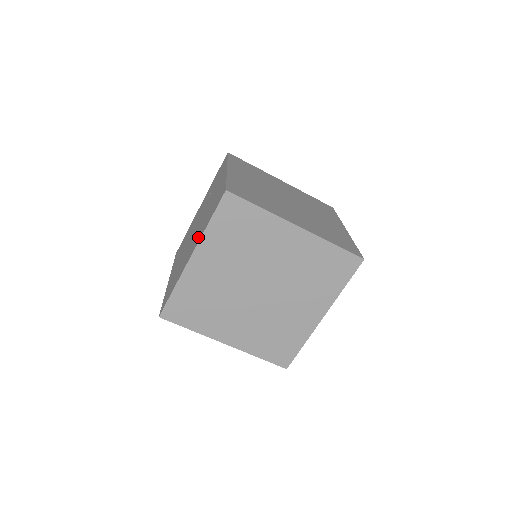
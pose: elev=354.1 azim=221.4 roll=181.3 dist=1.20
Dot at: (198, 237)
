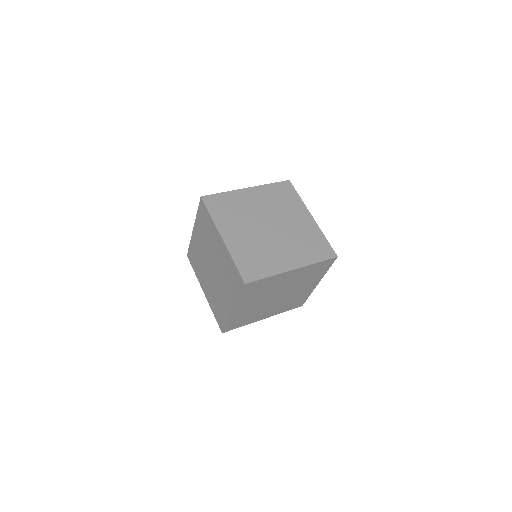
Dot at: (230, 296)
